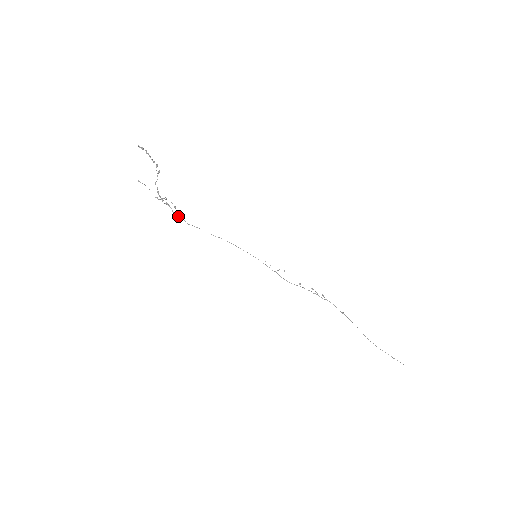
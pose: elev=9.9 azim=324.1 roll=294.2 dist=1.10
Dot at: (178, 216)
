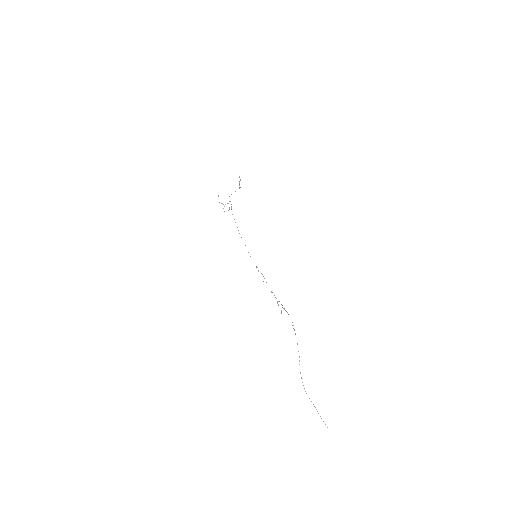
Dot at: occluded
